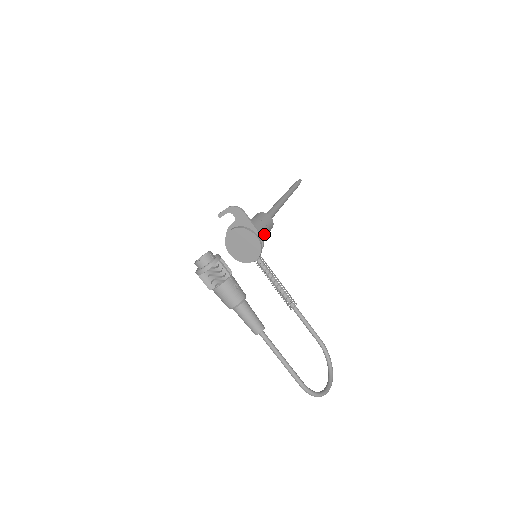
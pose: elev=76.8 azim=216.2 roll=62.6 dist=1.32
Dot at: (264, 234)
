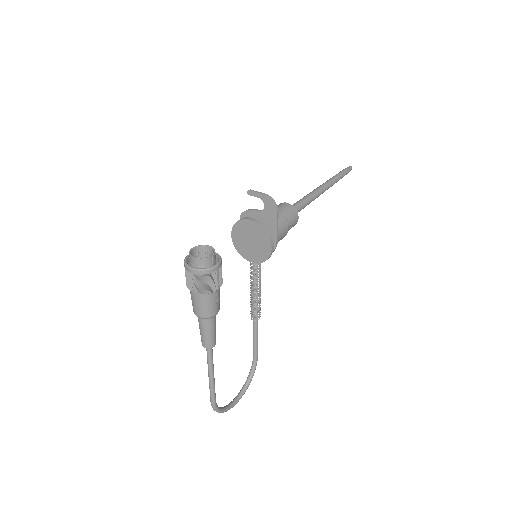
Dot at: (280, 239)
